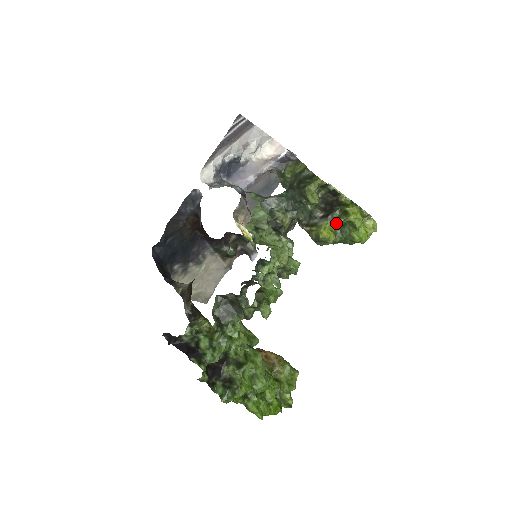
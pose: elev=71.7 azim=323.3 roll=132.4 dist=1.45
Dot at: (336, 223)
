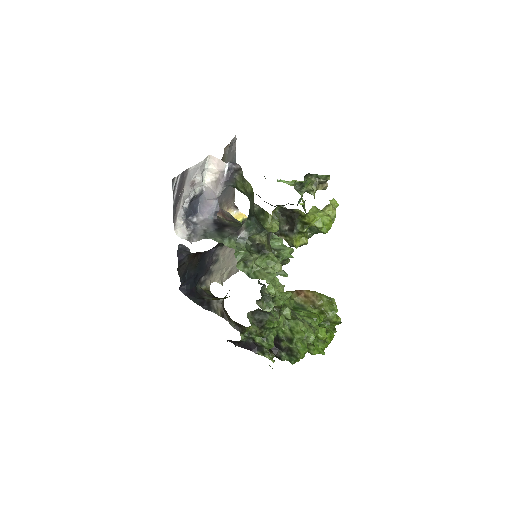
Dot at: (302, 233)
